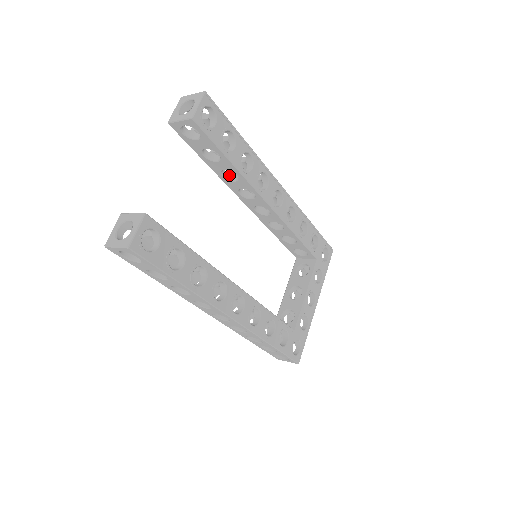
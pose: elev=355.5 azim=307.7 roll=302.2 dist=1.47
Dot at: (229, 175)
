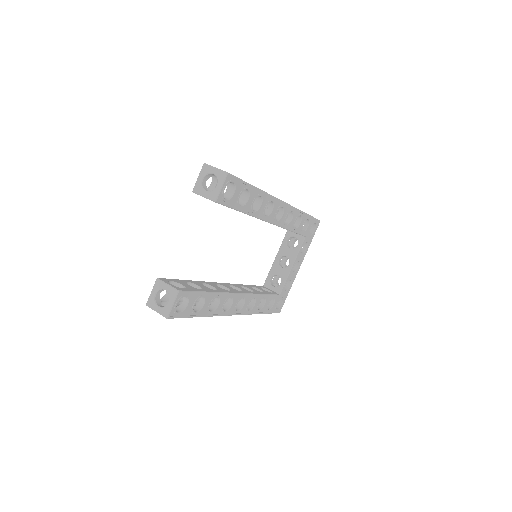
Dot at: occluded
